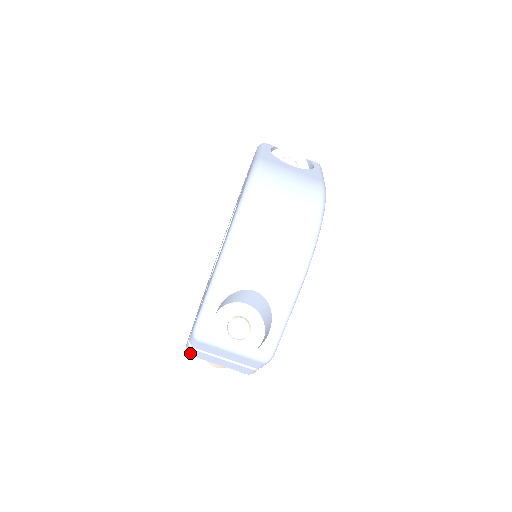
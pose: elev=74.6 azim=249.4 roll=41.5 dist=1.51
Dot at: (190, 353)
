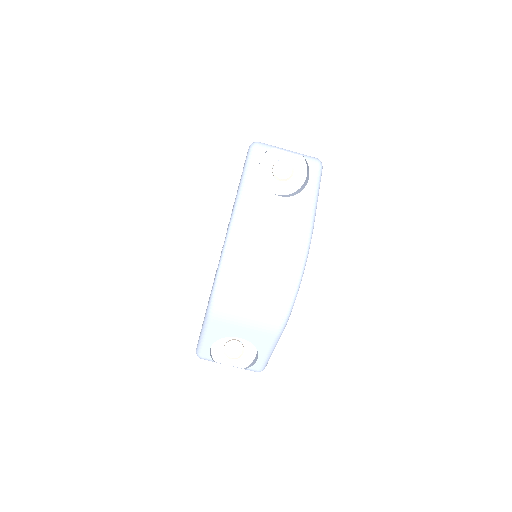
Dot at: occluded
